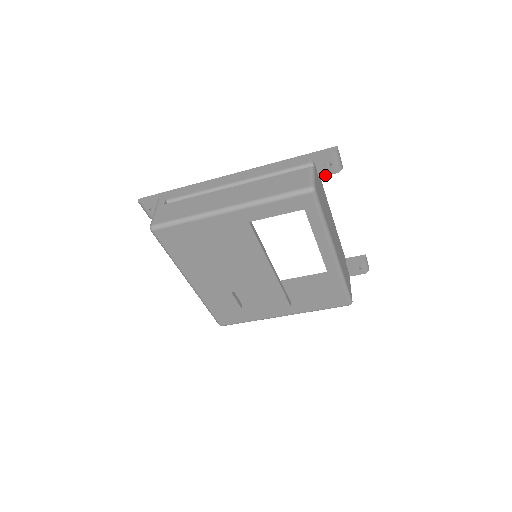
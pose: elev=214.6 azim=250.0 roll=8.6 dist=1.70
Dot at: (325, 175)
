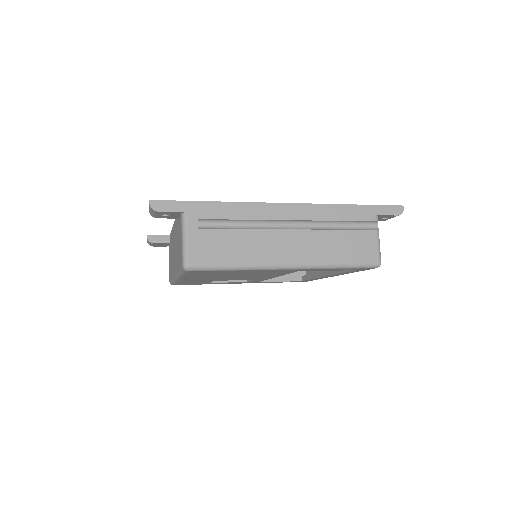
Dot at: occluded
